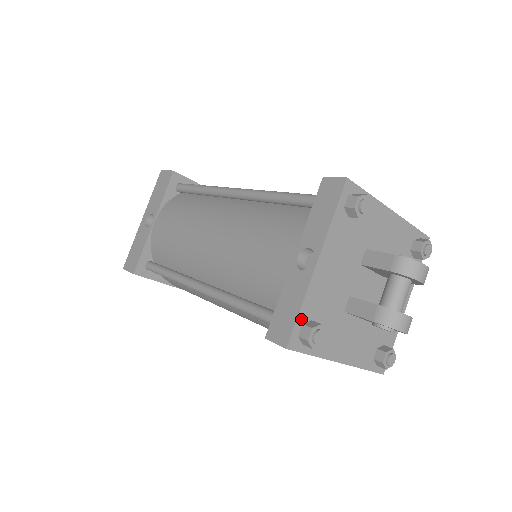
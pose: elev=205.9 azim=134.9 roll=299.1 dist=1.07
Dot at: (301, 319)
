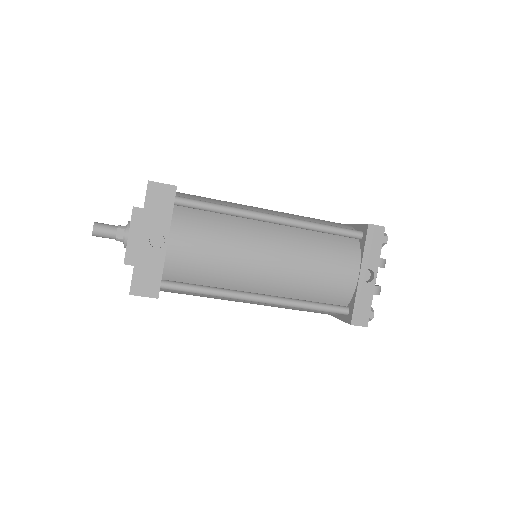
Dot at: (369, 309)
